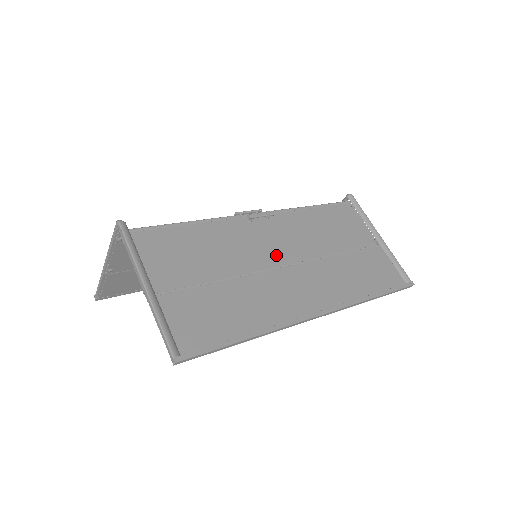
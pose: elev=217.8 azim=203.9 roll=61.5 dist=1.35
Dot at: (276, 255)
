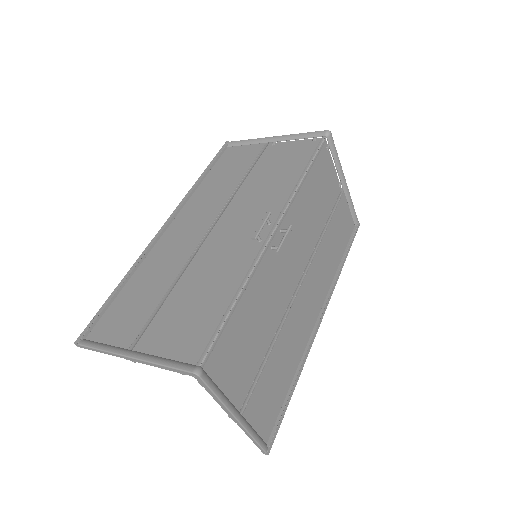
Dot at: (292, 275)
